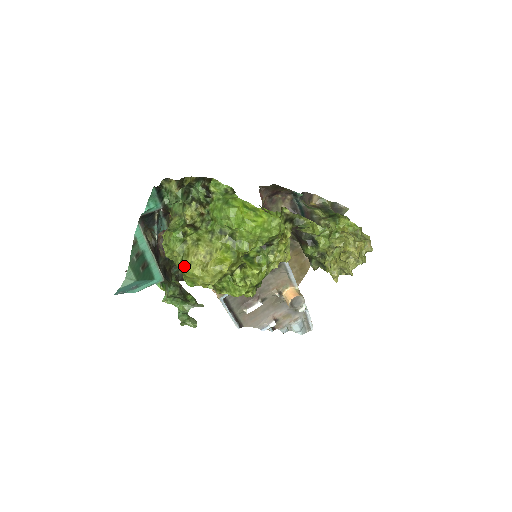
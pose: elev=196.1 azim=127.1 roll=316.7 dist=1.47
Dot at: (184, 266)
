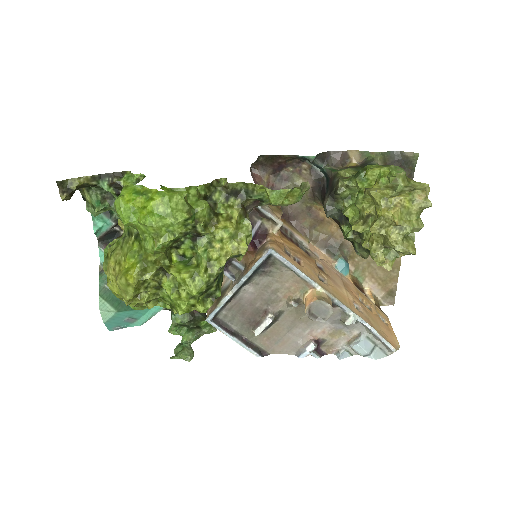
Dot at: occluded
